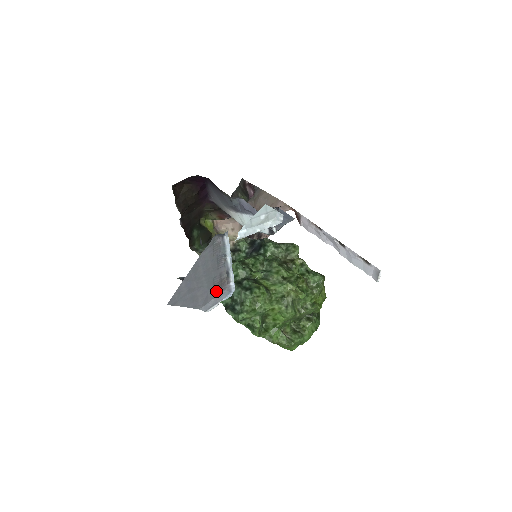
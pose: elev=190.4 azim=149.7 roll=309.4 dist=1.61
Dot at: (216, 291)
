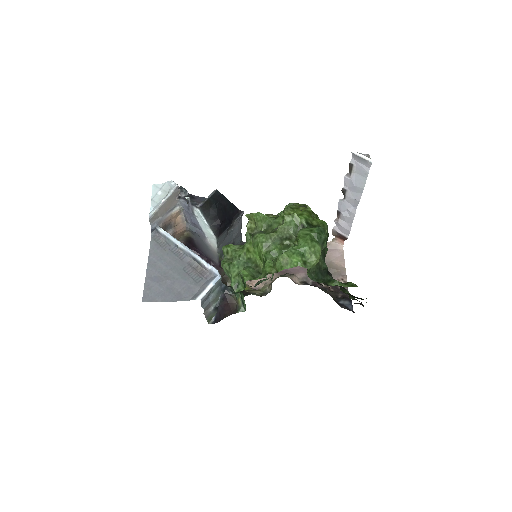
Dot at: (198, 281)
